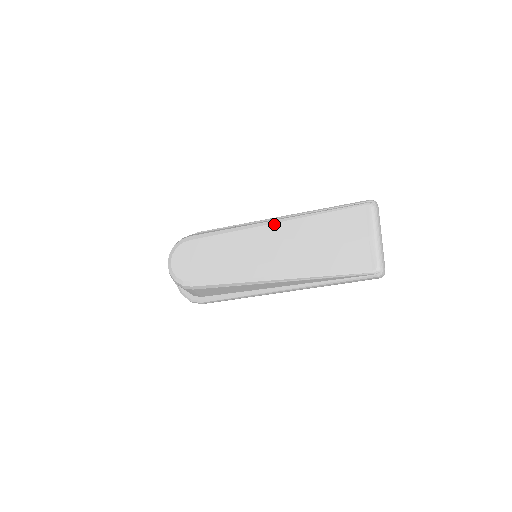
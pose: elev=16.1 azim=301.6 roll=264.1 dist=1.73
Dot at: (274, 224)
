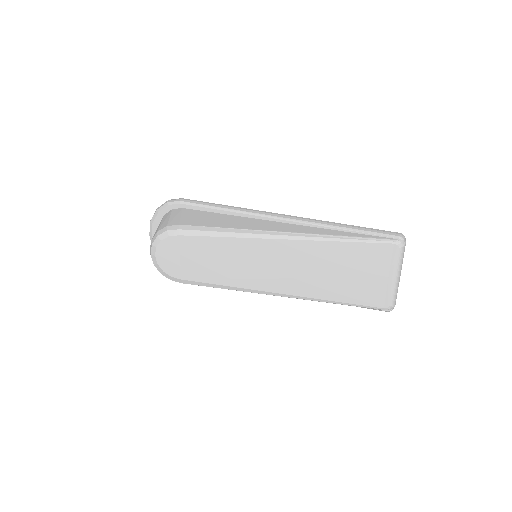
Dot at: (285, 240)
